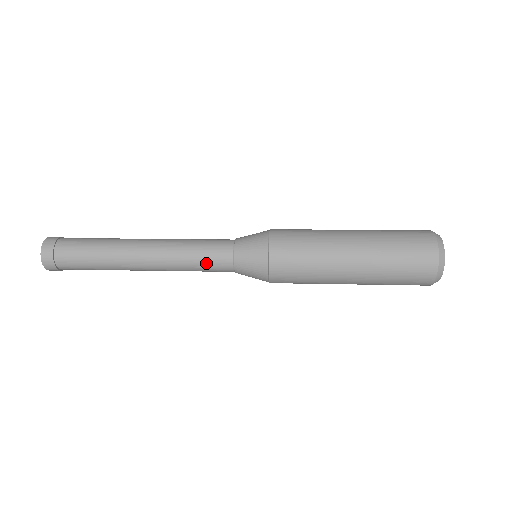
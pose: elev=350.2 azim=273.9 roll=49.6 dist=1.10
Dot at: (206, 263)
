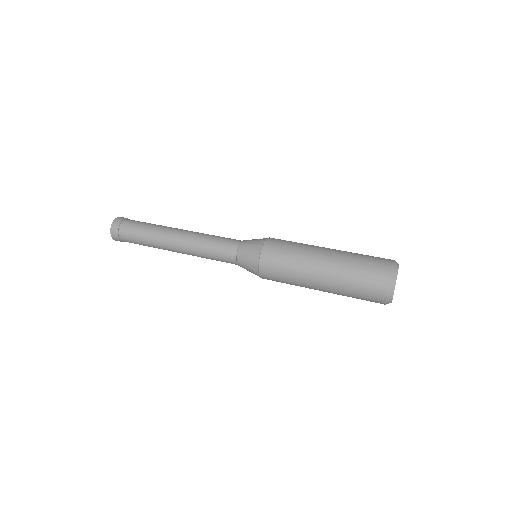
Dot at: (221, 261)
